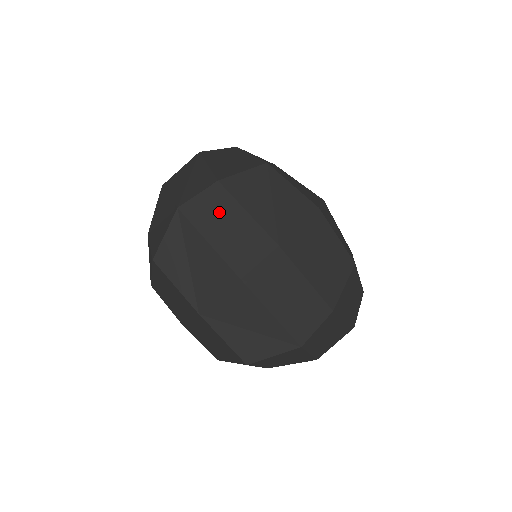
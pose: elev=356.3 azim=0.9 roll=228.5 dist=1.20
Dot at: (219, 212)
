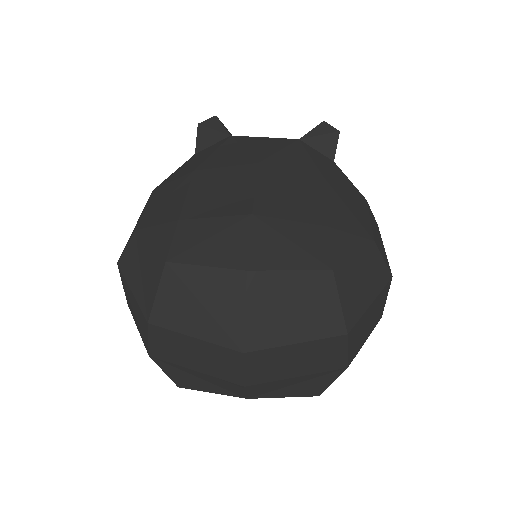
Dot at: (176, 346)
